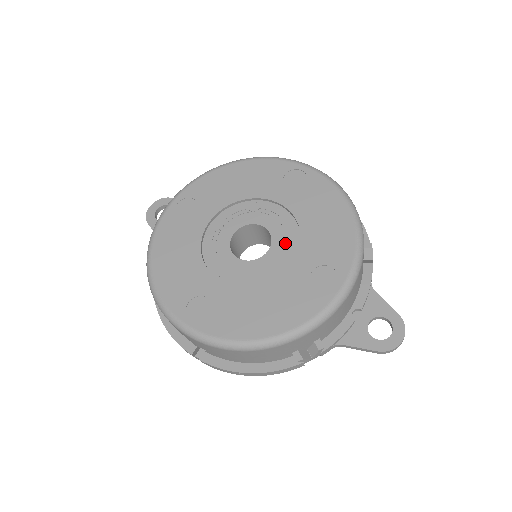
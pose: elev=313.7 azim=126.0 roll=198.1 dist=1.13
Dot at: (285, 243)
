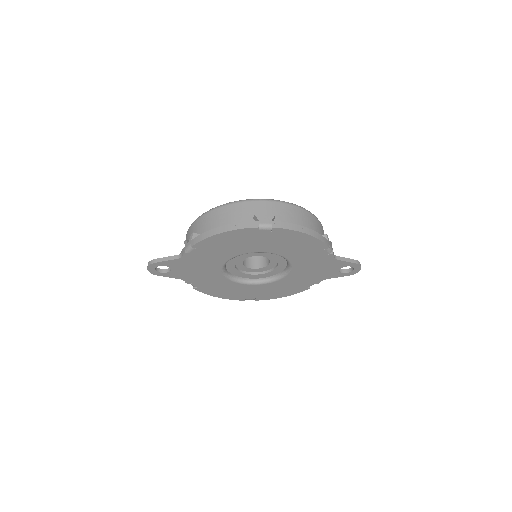
Dot at: occluded
